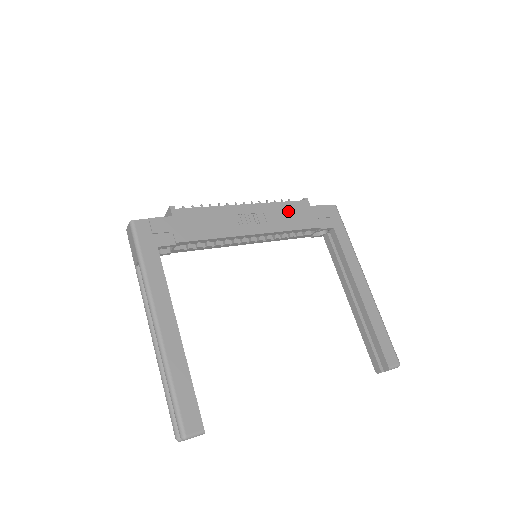
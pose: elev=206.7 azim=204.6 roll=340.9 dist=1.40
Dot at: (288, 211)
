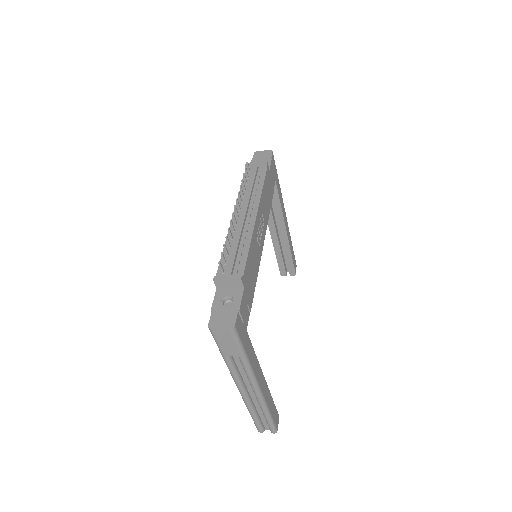
Dot at: (266, 192)
